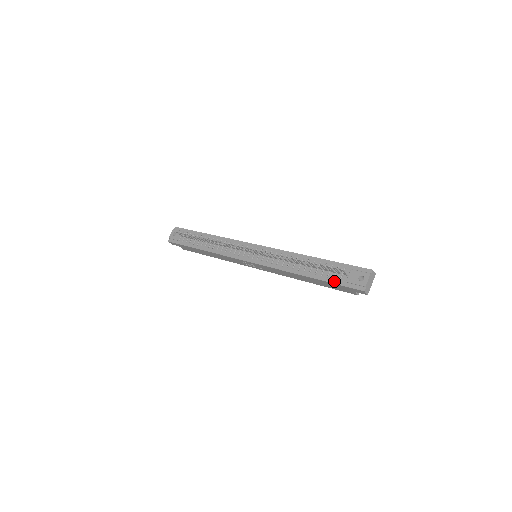
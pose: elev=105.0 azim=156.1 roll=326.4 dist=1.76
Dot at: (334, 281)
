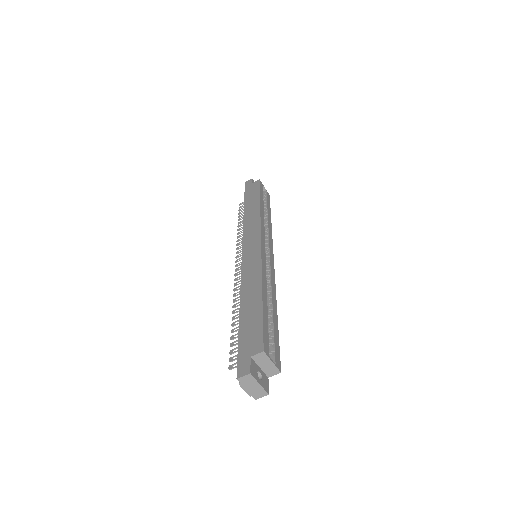
Dot at: occluded
